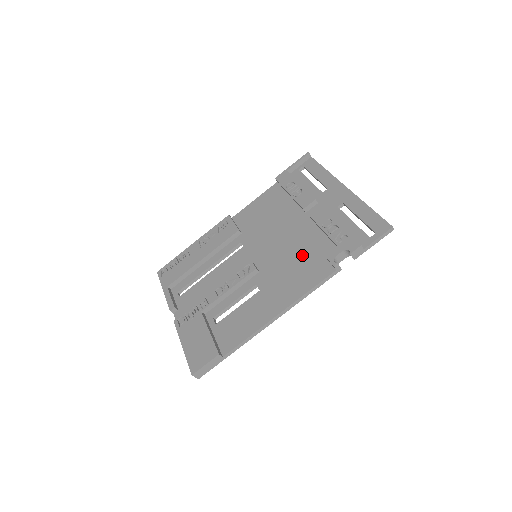
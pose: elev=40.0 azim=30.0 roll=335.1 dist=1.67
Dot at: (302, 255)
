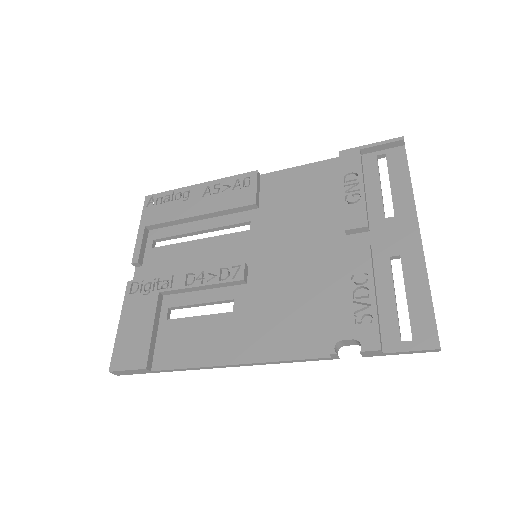
Dot at: (306, 299)
